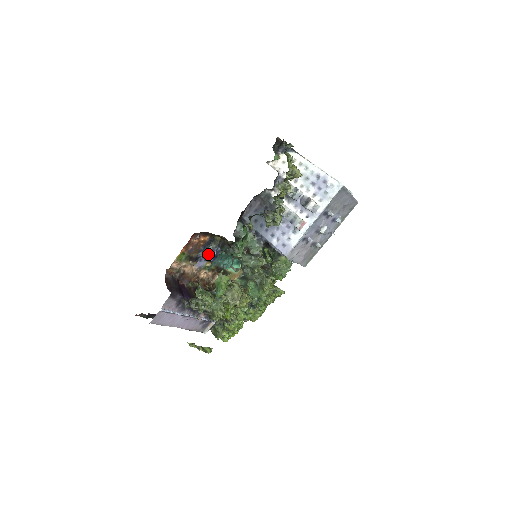
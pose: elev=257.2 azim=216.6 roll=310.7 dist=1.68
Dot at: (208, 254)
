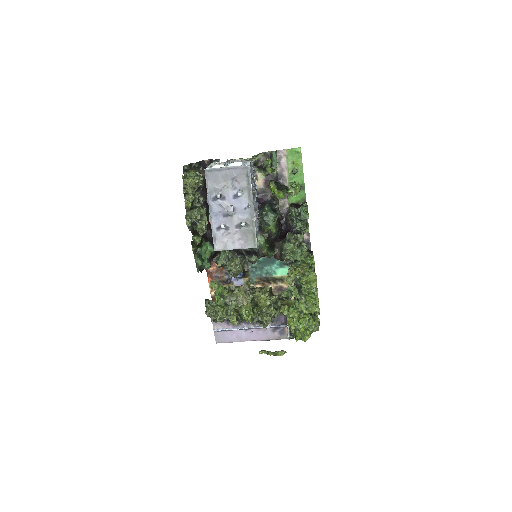
Dot at: occluded
